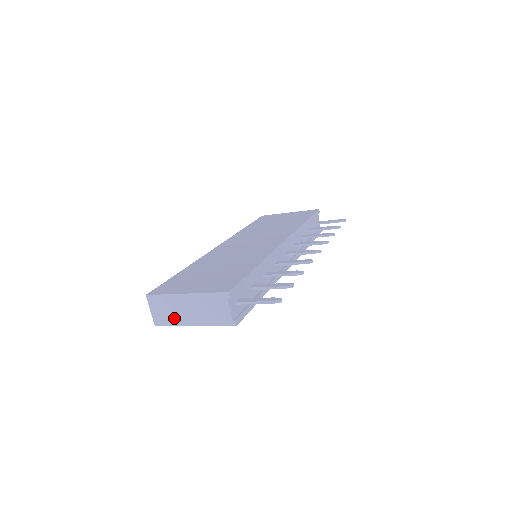
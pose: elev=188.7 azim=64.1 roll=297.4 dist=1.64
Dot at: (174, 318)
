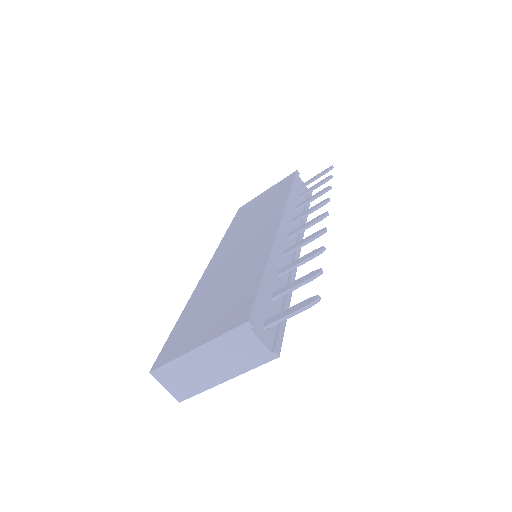
Dot at: (197, 383)
